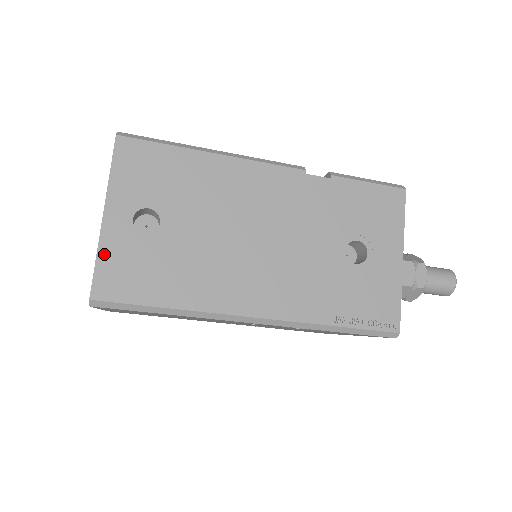
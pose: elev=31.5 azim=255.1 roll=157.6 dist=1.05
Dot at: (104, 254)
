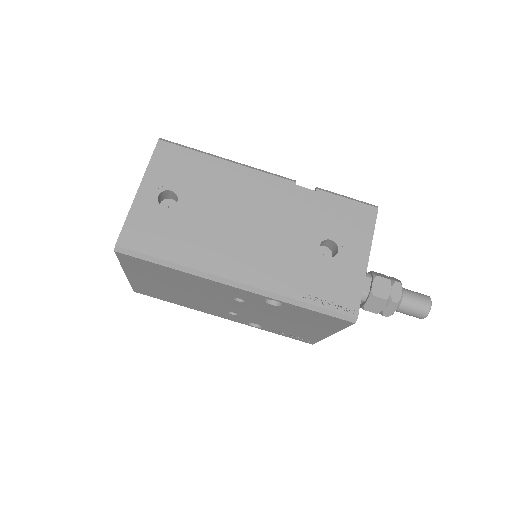
Dot at: (133, 216)
